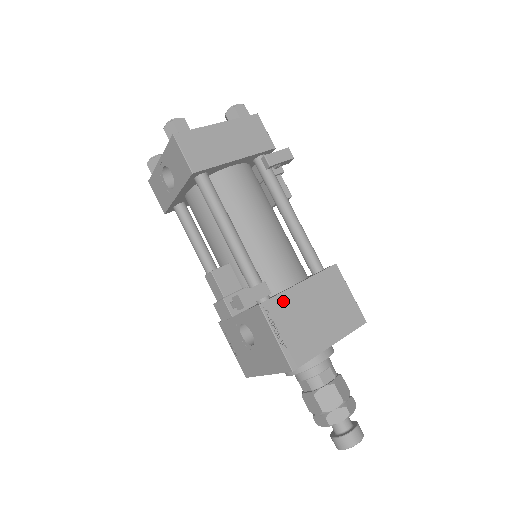
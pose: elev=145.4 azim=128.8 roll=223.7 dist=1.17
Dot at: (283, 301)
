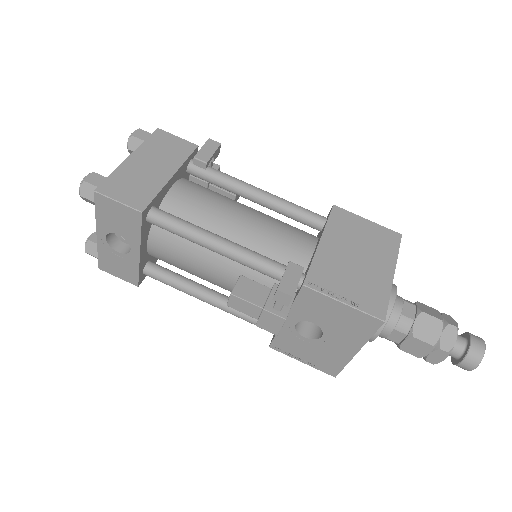
Dot at: (320, 267)
